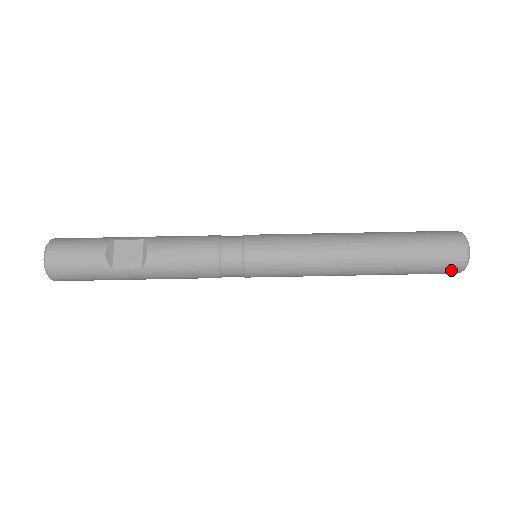
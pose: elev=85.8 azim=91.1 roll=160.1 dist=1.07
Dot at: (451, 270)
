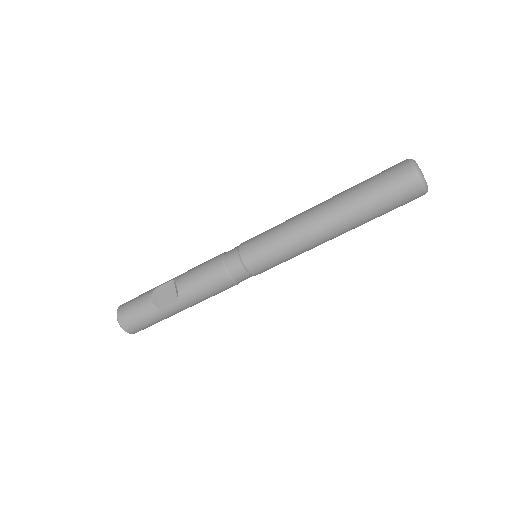
Dot at: (413, 194)
